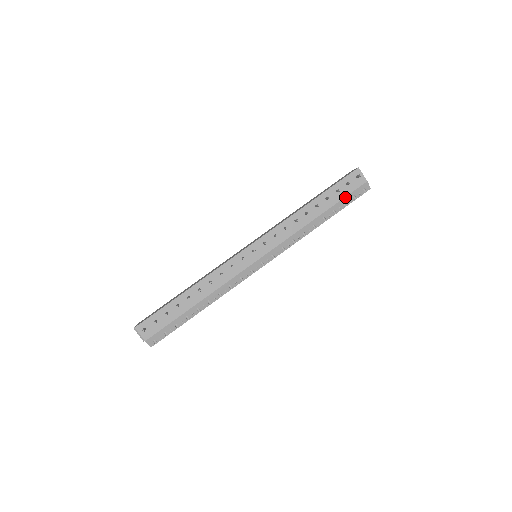
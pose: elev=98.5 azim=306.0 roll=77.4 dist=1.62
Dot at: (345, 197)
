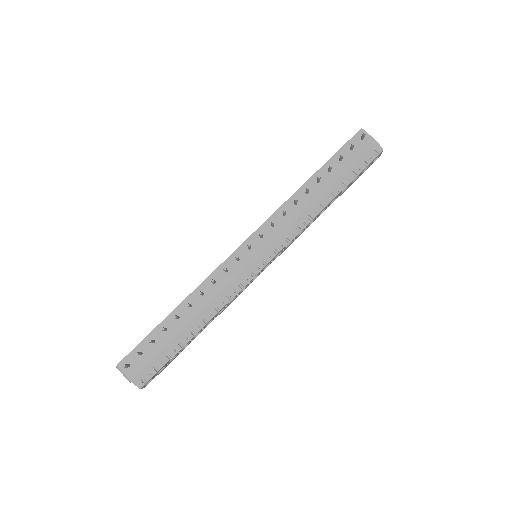
Dot at: (352, 164)
